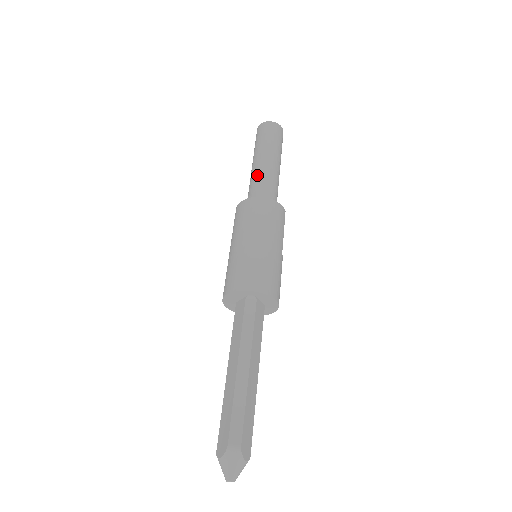
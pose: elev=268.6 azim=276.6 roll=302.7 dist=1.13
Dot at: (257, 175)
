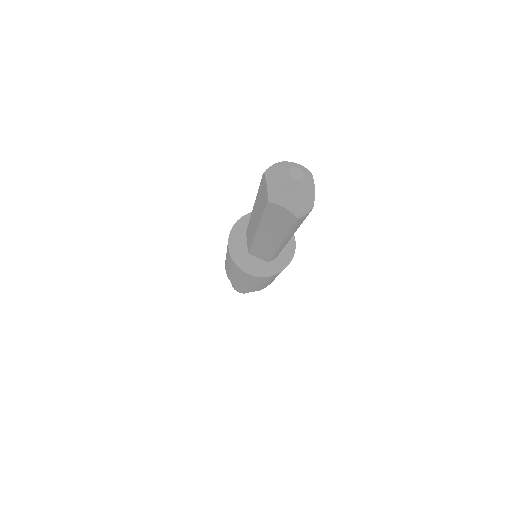
Dot at: occluded
